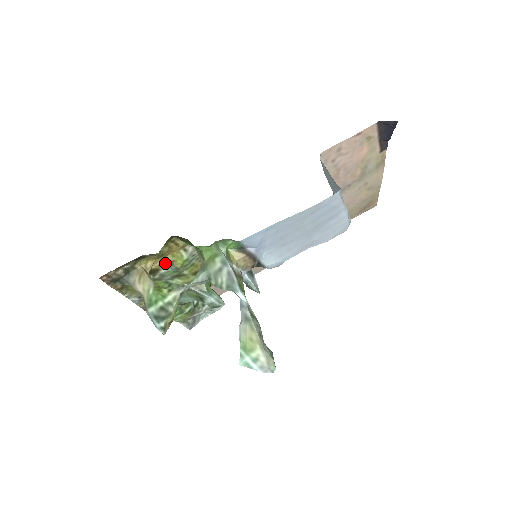
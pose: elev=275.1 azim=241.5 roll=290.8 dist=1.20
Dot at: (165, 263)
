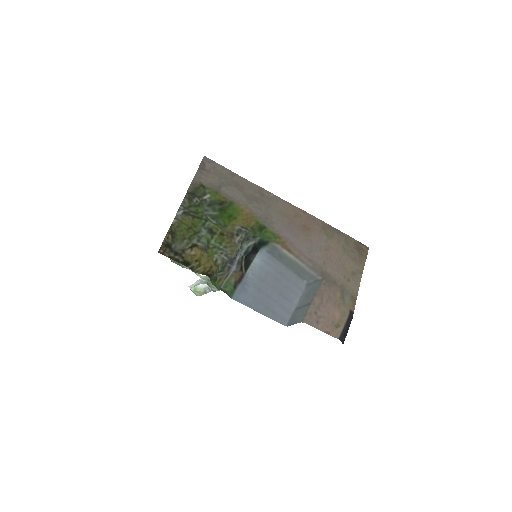
Dot at: (203, 250)
